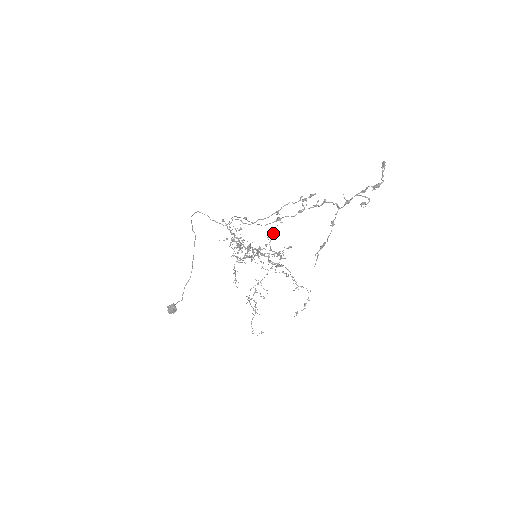
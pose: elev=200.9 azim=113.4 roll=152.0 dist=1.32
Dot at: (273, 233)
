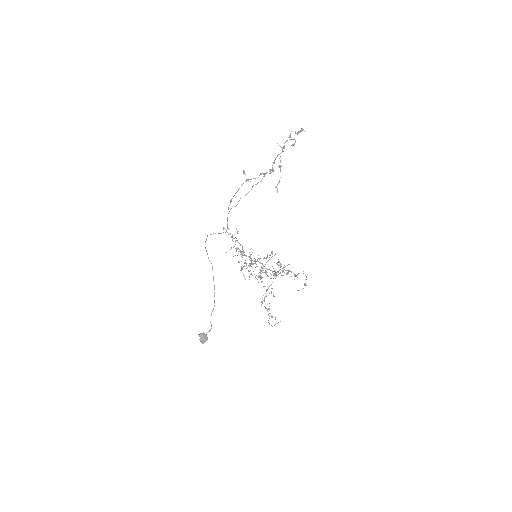
Dot at: (271, 251)
